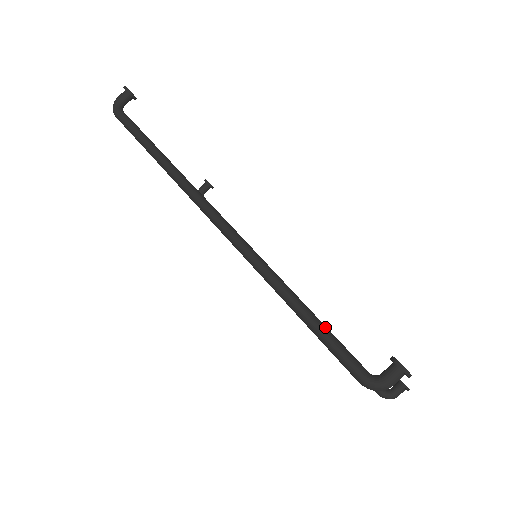
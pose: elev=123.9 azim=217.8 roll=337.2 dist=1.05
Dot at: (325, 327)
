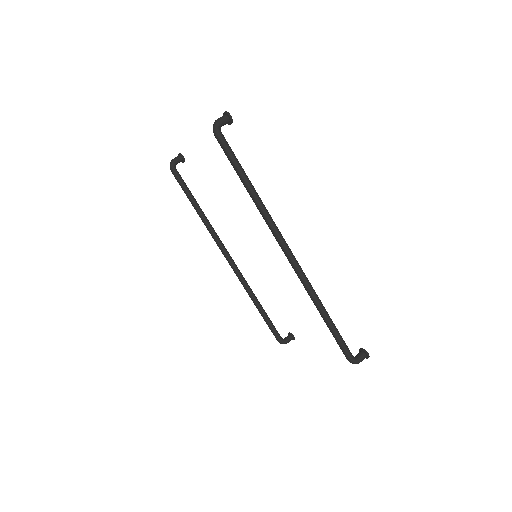
Dot at: occluded
